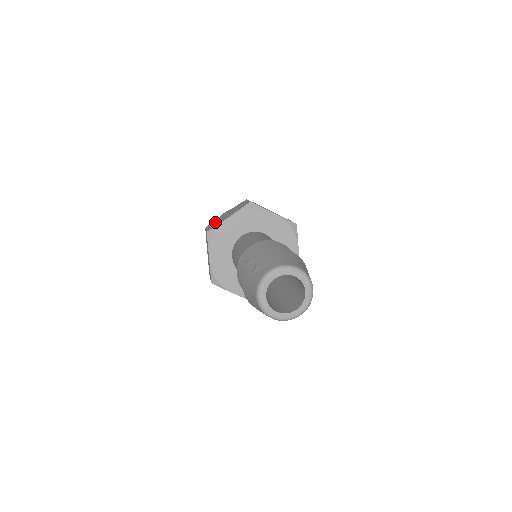
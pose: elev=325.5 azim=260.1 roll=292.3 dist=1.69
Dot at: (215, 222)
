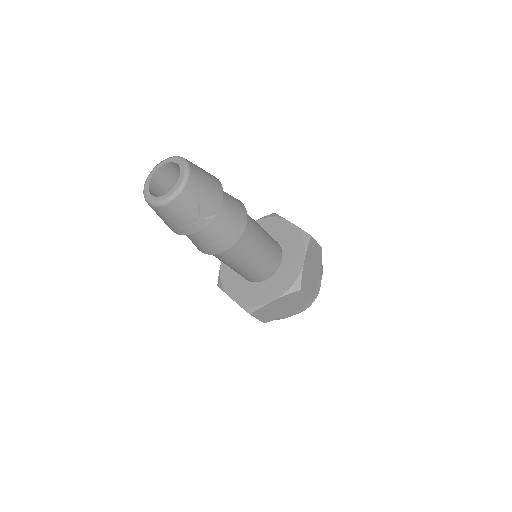
Dot at: occluded
